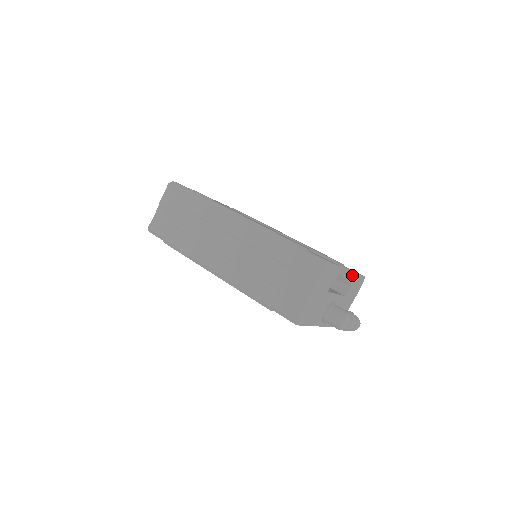
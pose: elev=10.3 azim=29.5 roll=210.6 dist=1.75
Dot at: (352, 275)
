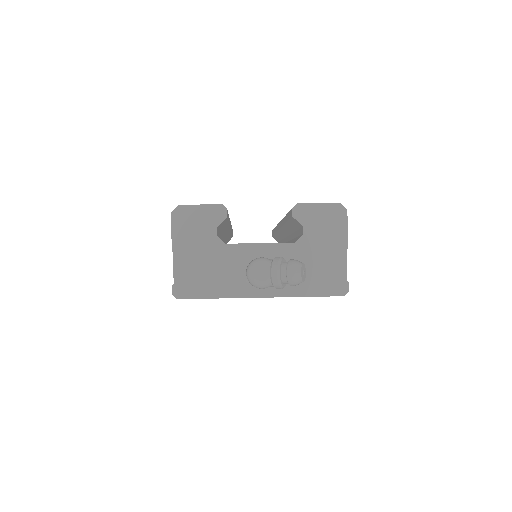
Dot at: (291, 210)
